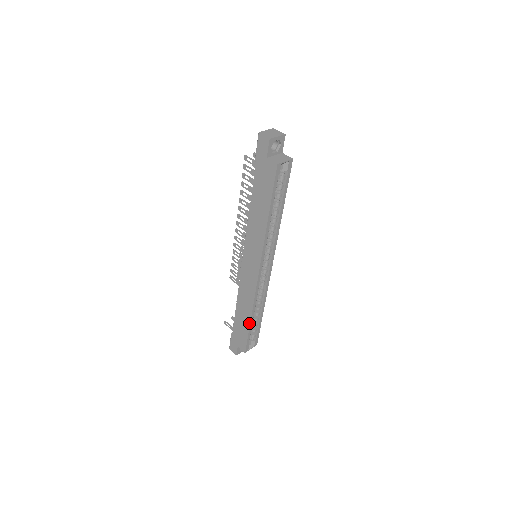
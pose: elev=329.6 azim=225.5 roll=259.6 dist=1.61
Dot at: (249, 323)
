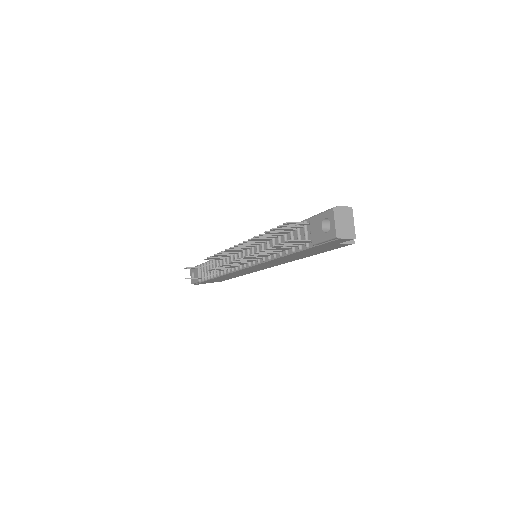
Dot at: occluded
